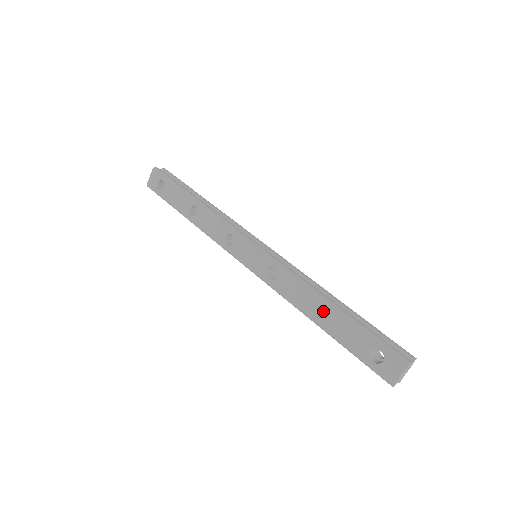
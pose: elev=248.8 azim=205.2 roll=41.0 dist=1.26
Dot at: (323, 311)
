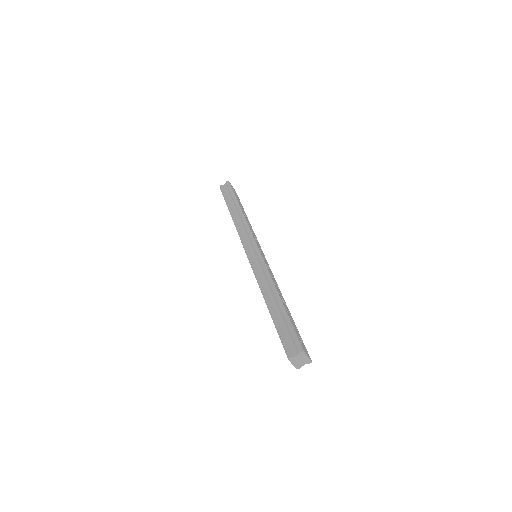
Dot at: occluded
